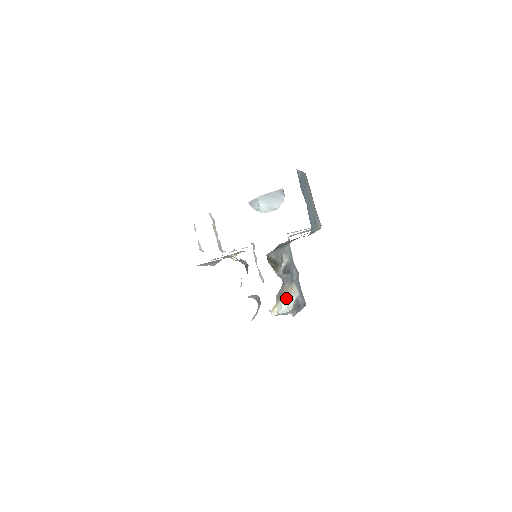
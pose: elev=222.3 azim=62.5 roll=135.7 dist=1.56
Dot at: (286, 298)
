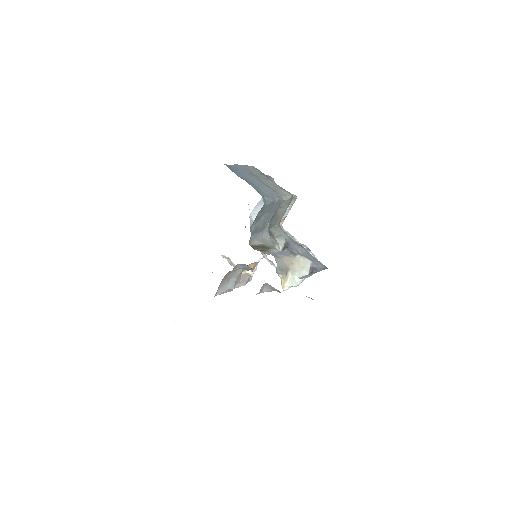
Dot at: (296, 271)
